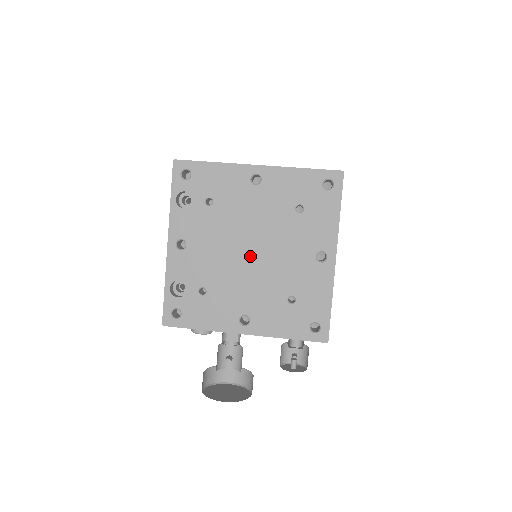
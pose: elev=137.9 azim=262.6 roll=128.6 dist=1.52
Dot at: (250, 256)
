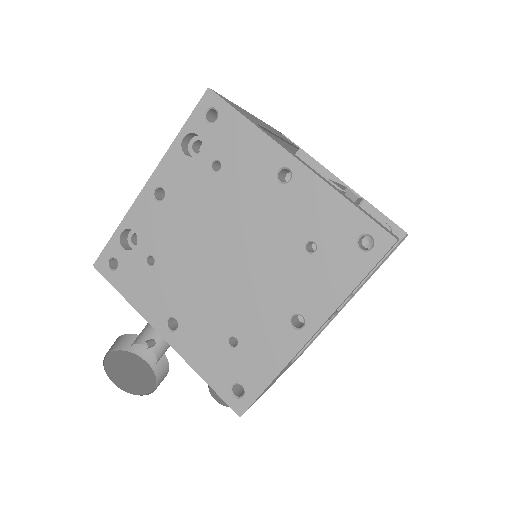
Dot at: (220, 260)
